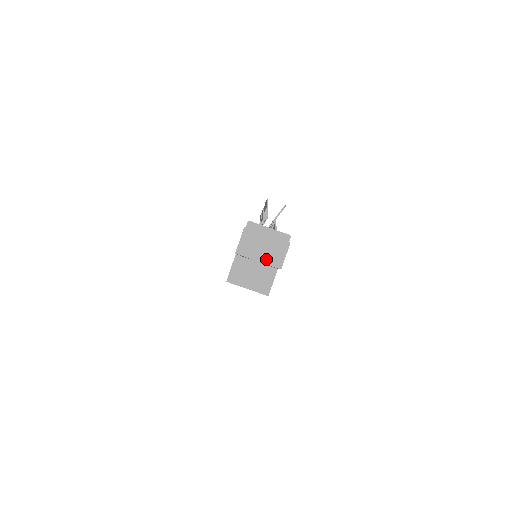
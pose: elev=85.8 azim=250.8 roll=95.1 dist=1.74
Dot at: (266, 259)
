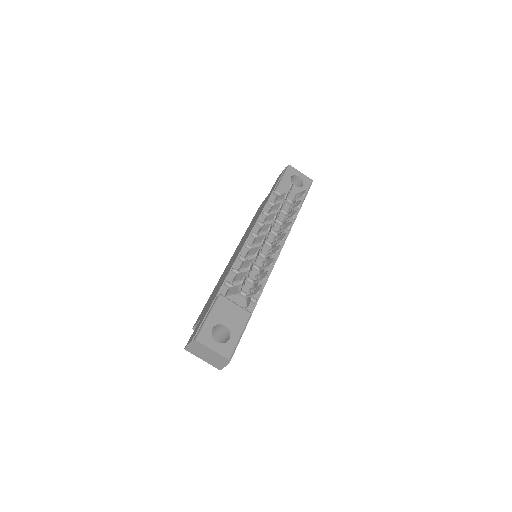
Dot at: (209, 362)
